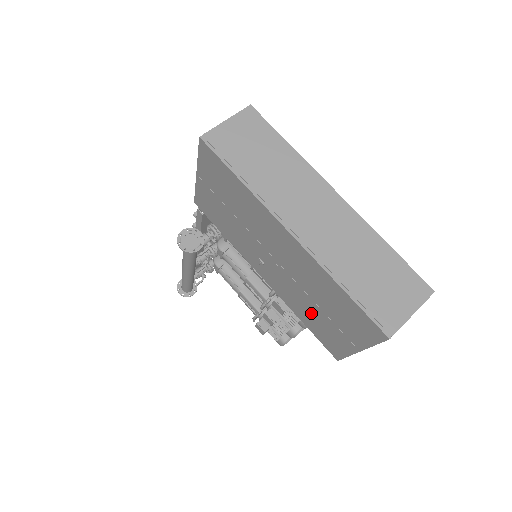
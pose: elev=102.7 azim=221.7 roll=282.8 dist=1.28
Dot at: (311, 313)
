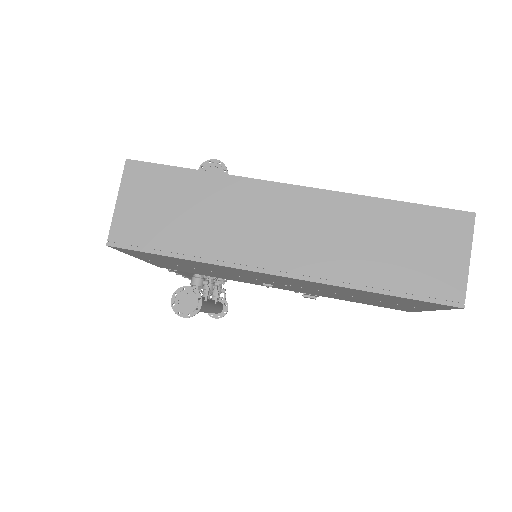
Dot at: (354, 299)
